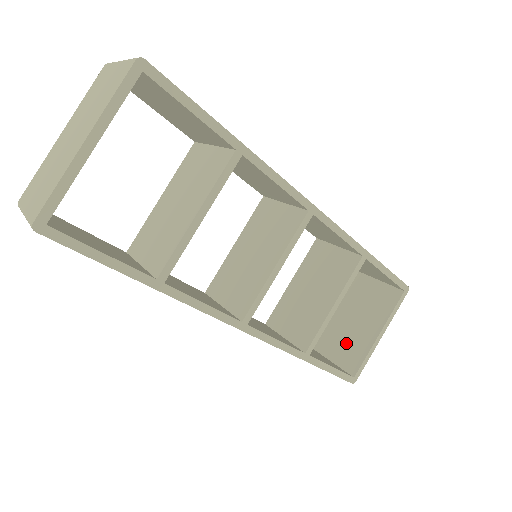
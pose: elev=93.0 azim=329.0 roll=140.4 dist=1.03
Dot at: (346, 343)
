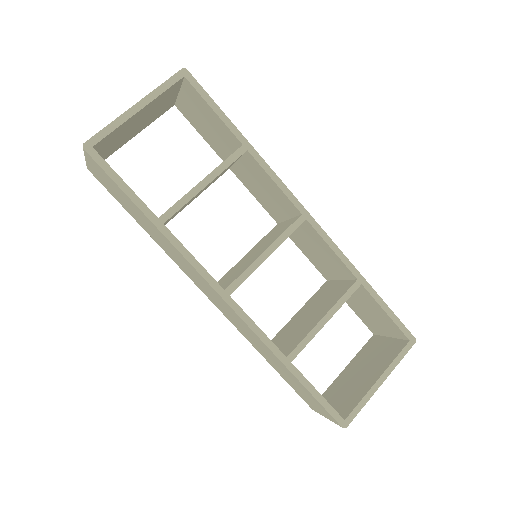
Dot at: (346, 392)
